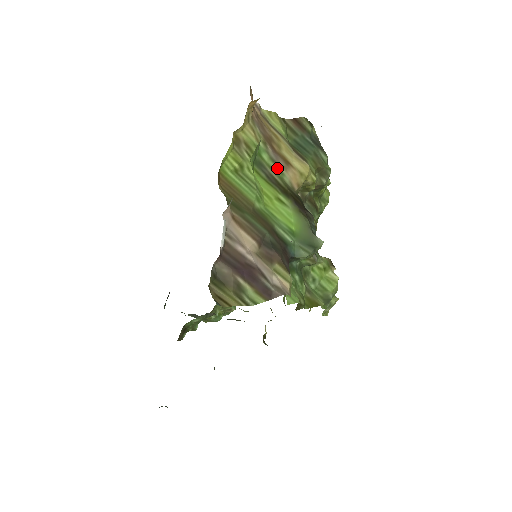
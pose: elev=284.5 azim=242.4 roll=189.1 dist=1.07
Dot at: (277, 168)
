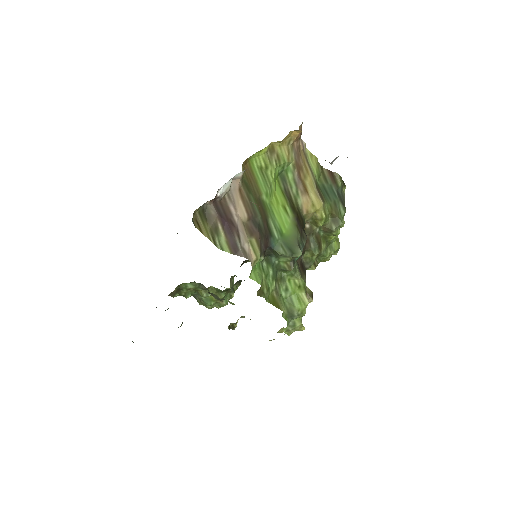
Dot at: (296, 189)
